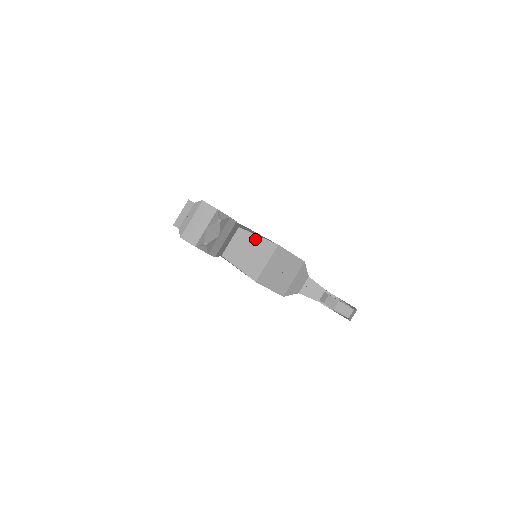
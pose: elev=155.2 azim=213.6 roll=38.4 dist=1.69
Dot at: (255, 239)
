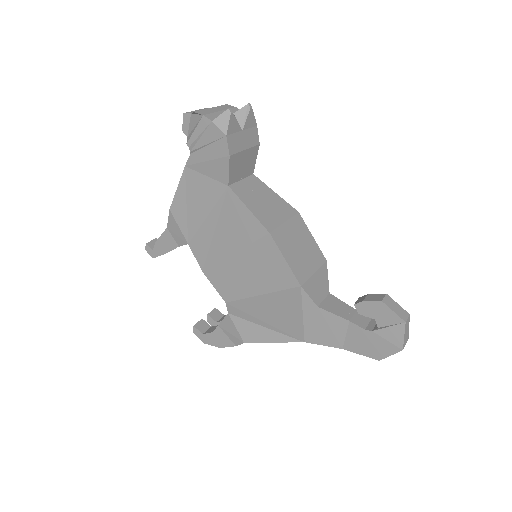
Dot at: (271, 193)
